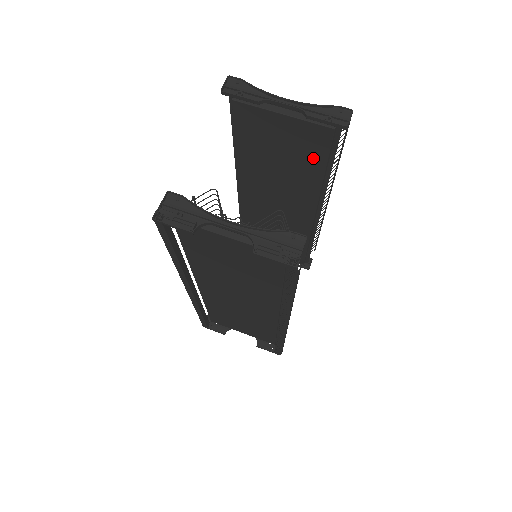
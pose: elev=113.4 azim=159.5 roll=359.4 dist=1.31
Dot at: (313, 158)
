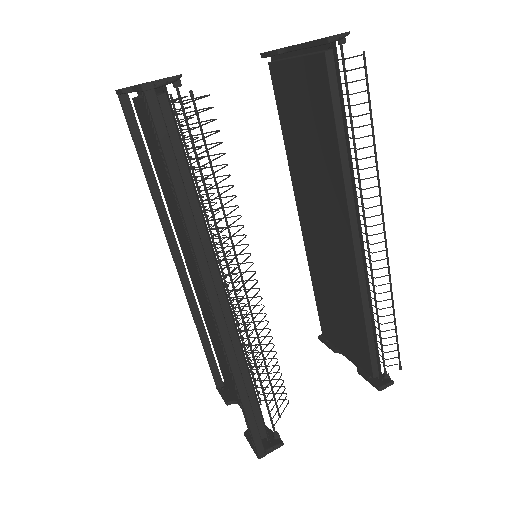
Dot at: (325, 119)
